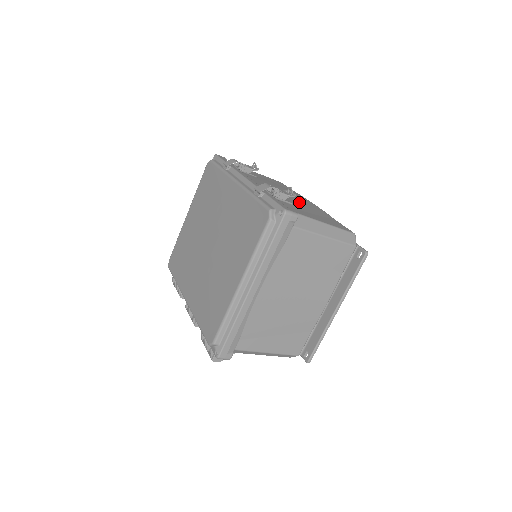
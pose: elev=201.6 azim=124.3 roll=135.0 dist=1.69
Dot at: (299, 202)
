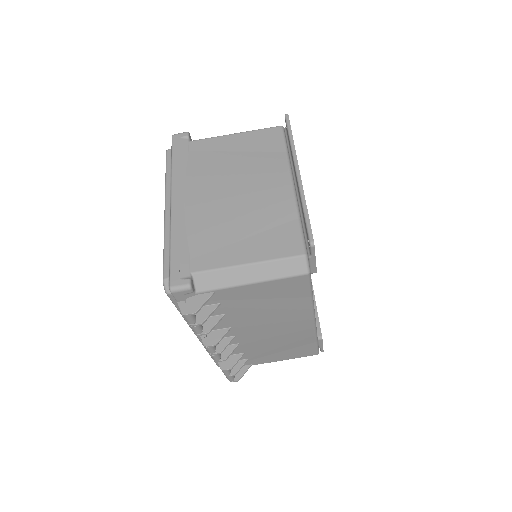
Dot at: occluded
